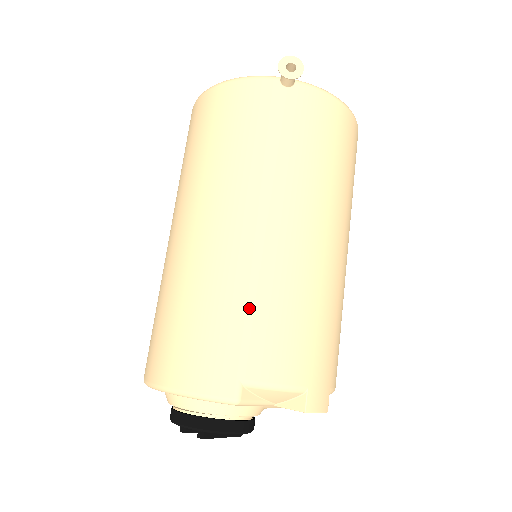
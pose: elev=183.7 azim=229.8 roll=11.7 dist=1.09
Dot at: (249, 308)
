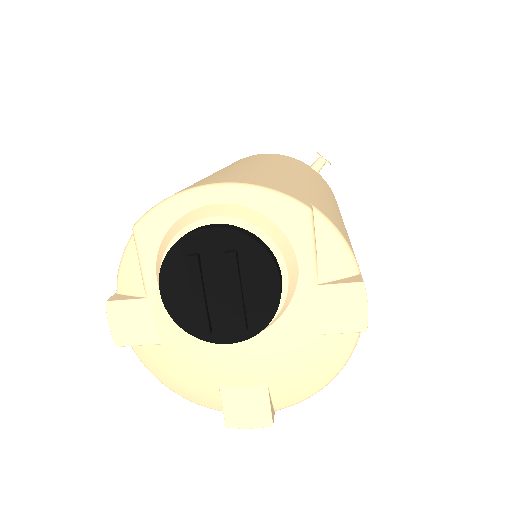
Dot at: (310, 191)
